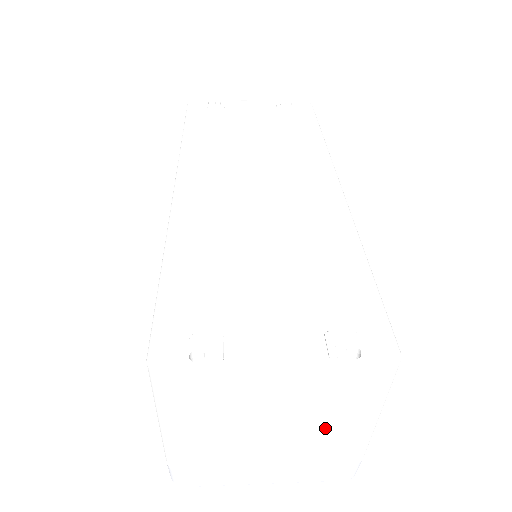
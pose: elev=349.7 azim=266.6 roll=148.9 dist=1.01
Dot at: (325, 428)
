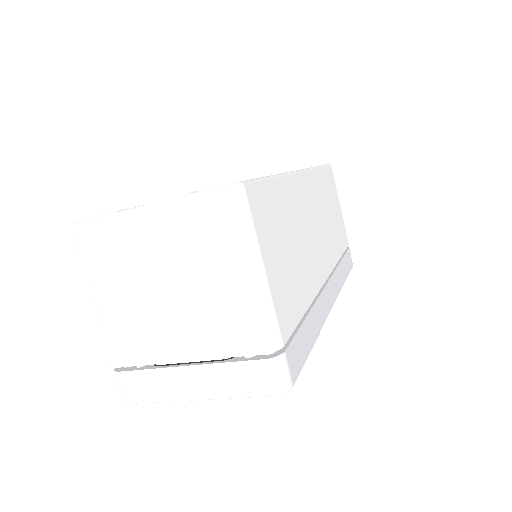
Dot at: (210, 287)
